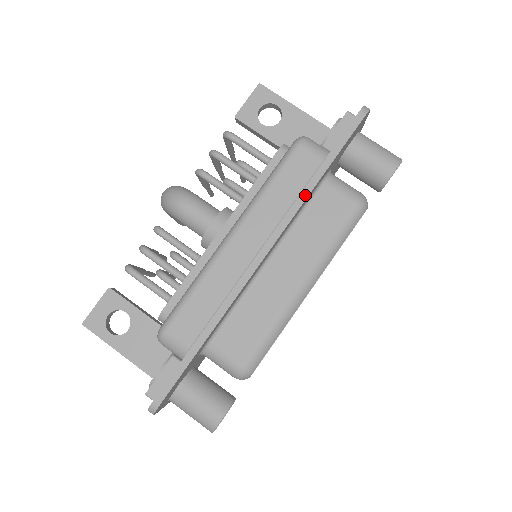
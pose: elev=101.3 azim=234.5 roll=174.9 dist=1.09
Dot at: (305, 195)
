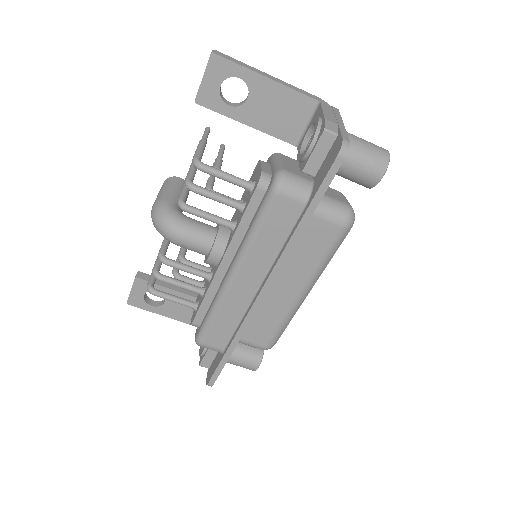
Dot at: (292, 244)
